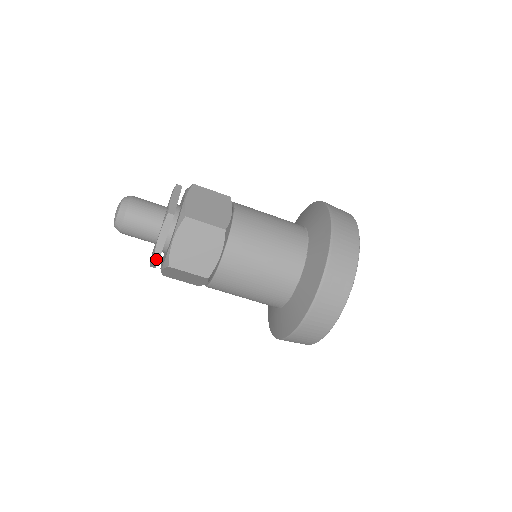
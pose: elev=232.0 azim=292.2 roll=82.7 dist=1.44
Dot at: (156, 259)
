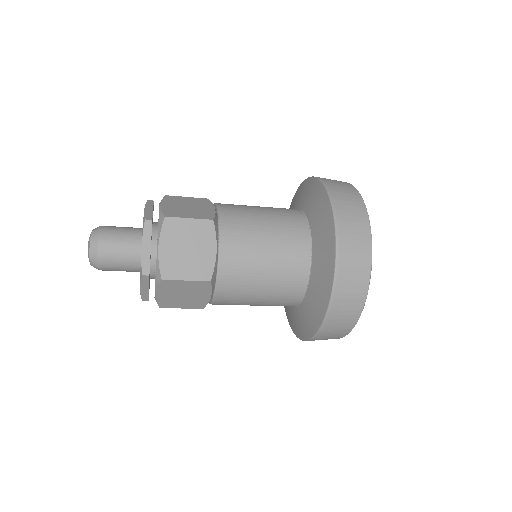
Dot at: occluded
